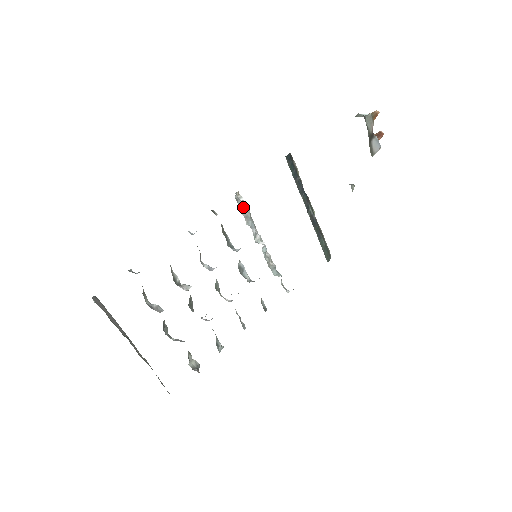
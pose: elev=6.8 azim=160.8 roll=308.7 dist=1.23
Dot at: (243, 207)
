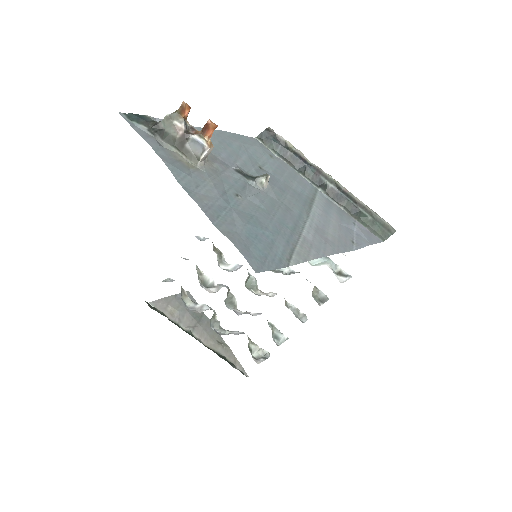
Dot at: occluded
